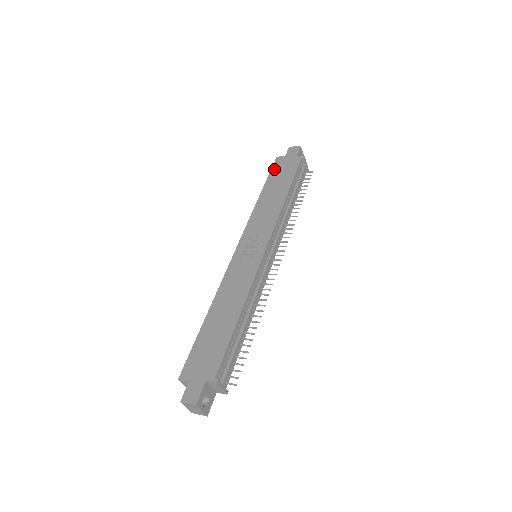
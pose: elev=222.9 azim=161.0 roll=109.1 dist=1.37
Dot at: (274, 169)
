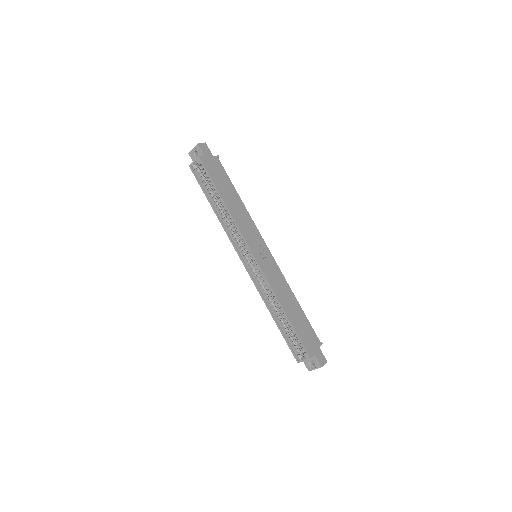
Dot at: (210, 172)
